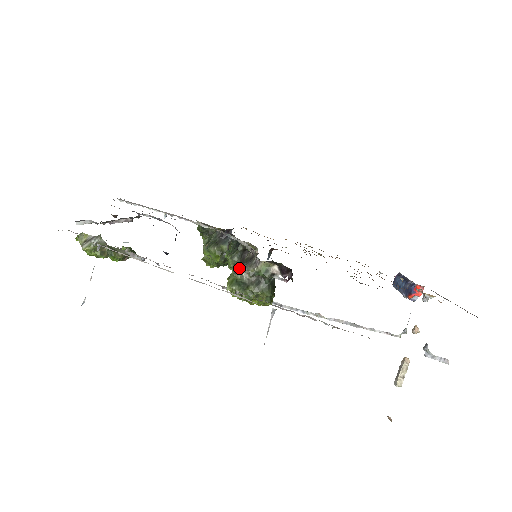
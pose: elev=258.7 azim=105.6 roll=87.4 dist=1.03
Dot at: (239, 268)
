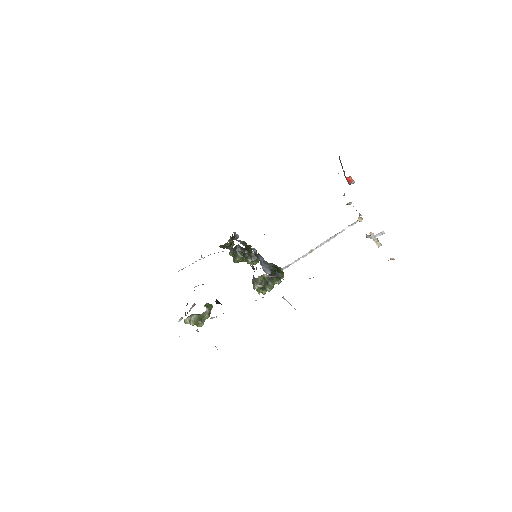
Dot at: (253, 284)
